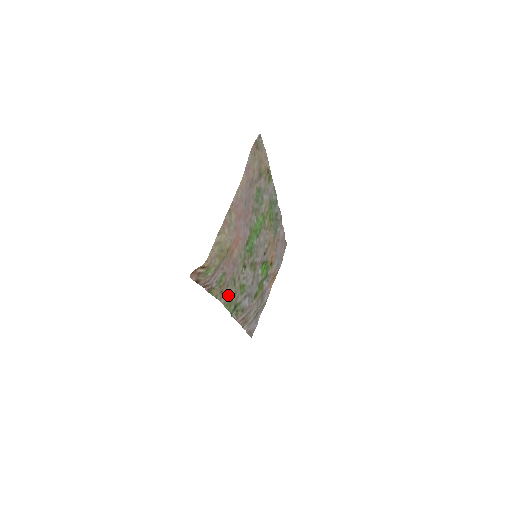
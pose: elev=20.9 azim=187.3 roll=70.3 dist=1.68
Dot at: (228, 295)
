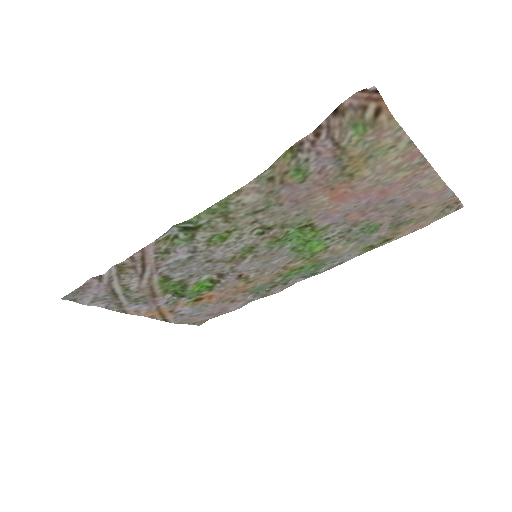
Dot at: (247, 199)
